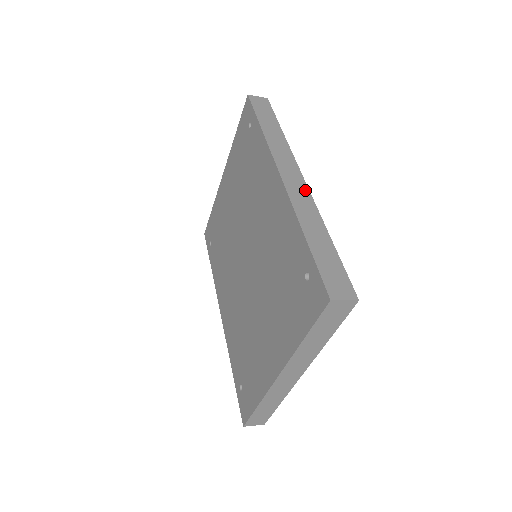
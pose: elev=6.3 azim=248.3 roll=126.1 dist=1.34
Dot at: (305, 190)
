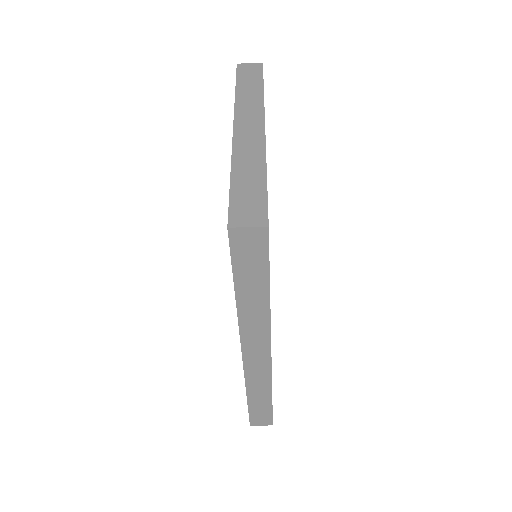
Dot at: occluded
